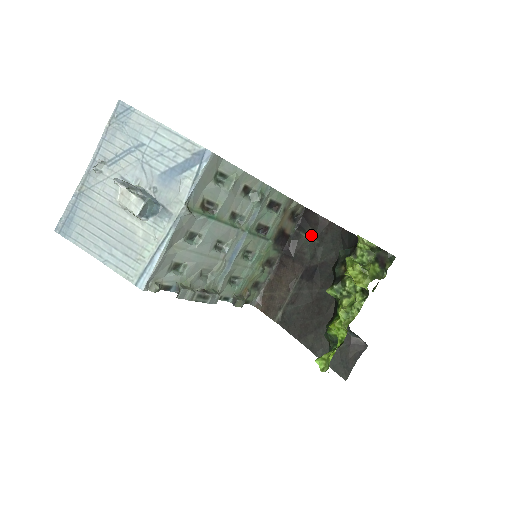
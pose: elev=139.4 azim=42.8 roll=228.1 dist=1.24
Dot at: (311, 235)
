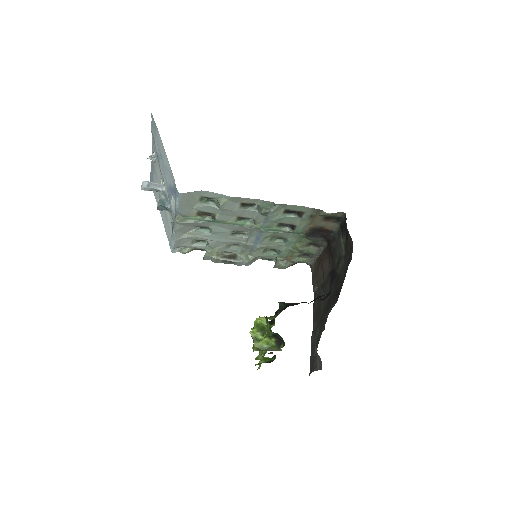
Dot at: (344, 243)
